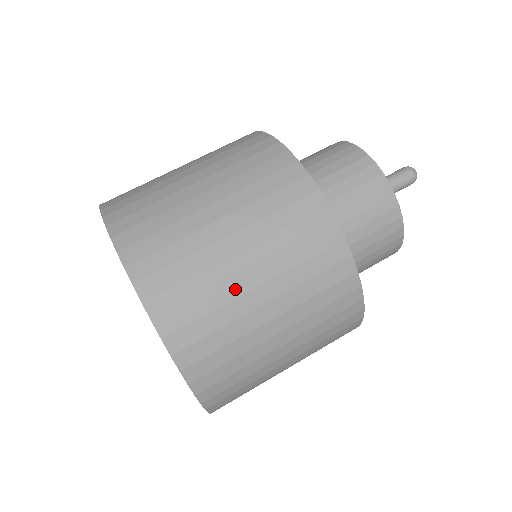
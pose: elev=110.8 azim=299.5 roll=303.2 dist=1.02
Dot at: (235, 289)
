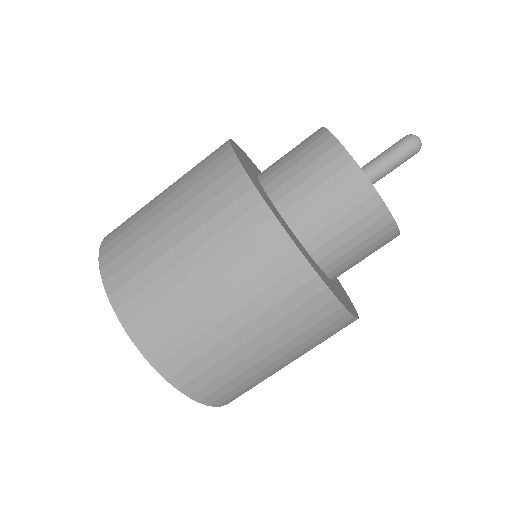
Dot at: (277, 371)
